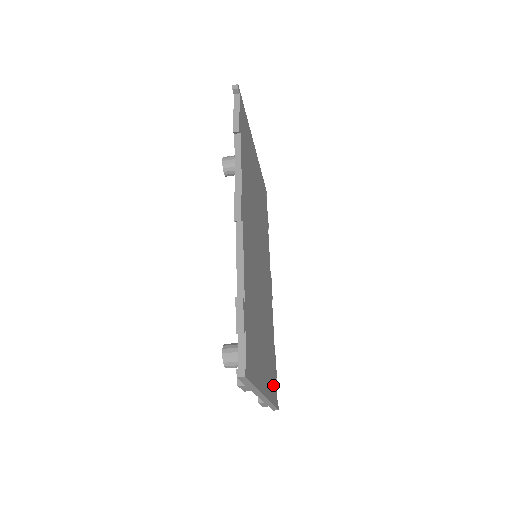
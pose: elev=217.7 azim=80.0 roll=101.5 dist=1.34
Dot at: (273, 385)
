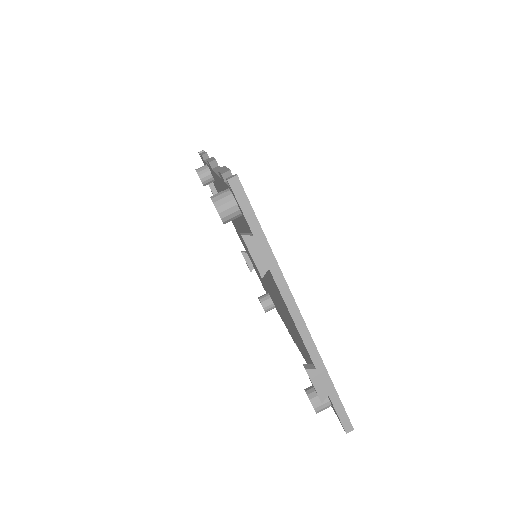
Dot at: occluded
